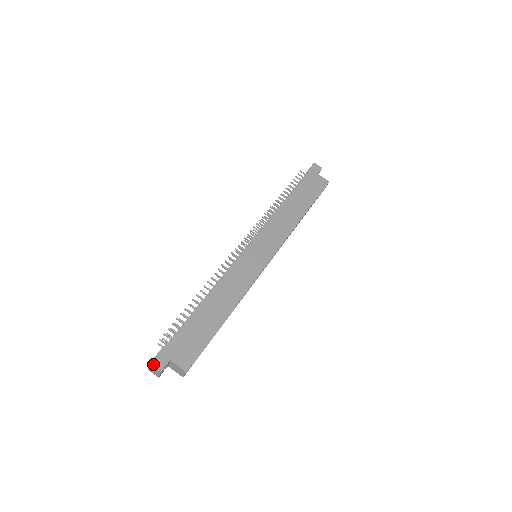
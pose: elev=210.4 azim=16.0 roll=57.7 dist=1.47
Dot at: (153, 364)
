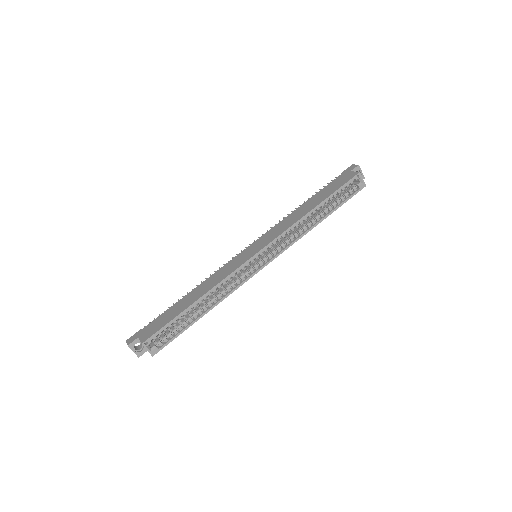
Dot at: (127, 341)
